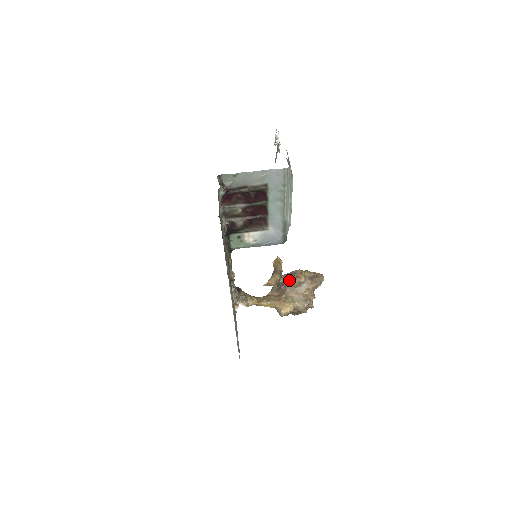
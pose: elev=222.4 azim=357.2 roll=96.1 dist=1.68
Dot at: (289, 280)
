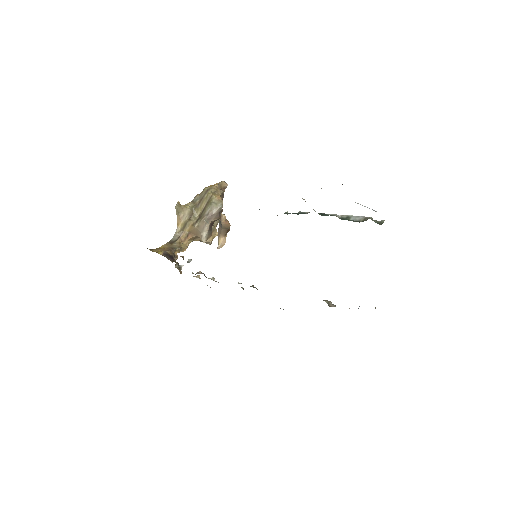
Dot at: (219, 218)
